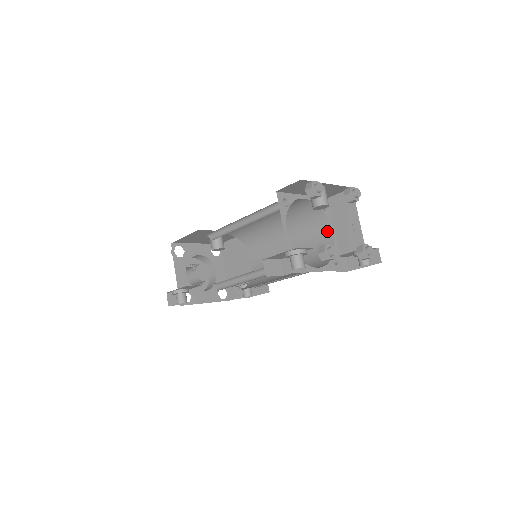
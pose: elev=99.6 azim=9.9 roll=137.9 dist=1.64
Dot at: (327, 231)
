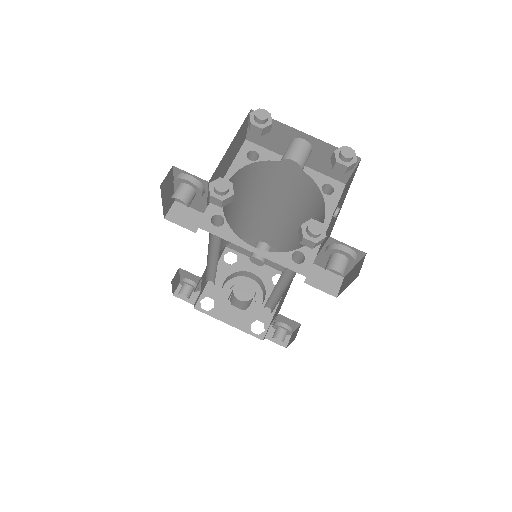
Dot at: occluded
